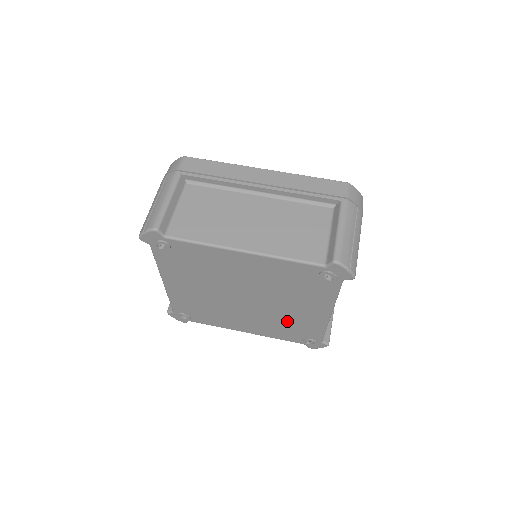
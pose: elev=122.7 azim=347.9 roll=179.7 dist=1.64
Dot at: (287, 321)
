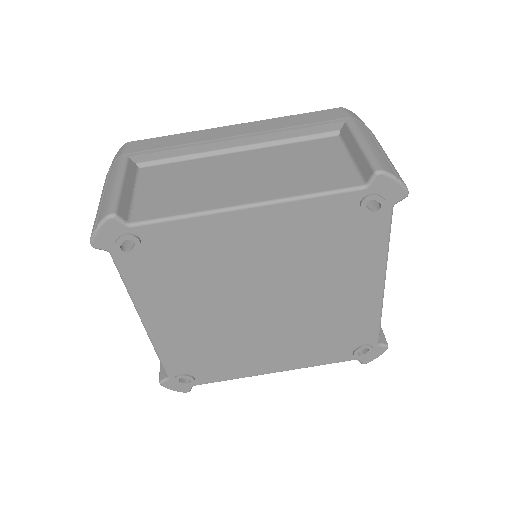
Dot at: (327, 324)
